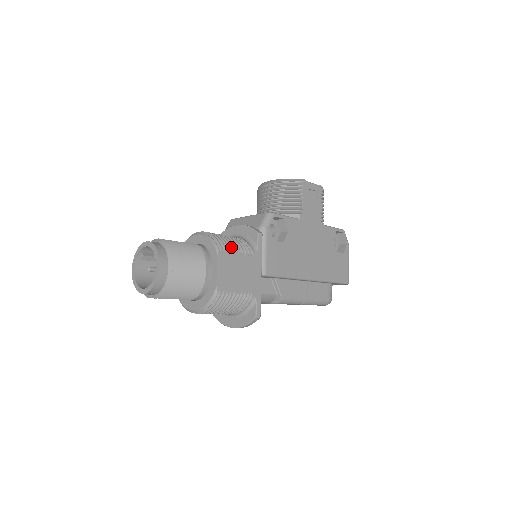
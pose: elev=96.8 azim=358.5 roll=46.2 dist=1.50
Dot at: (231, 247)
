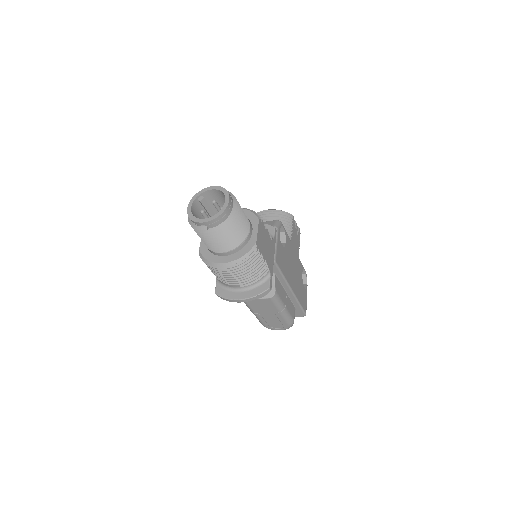
Dot at: occluded
